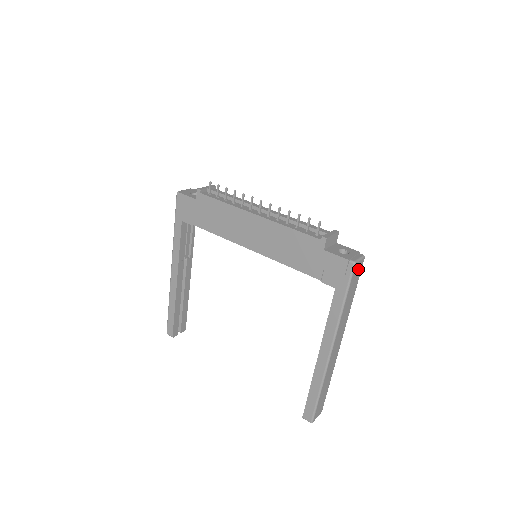
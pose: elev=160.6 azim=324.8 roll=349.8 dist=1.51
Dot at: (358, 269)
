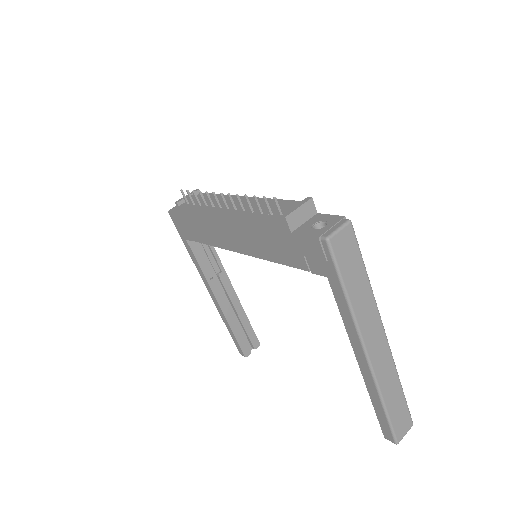
Dot at: (345, 242)
